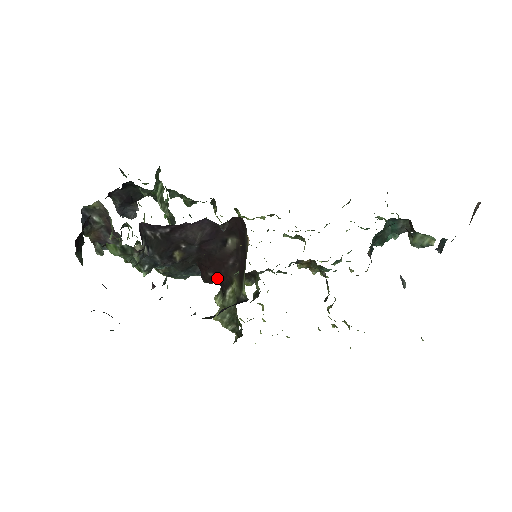
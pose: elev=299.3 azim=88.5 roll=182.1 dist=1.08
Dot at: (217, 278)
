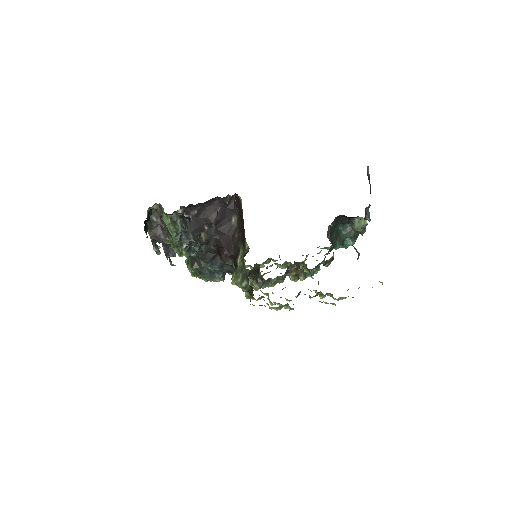
Dot at: (230, 254)
